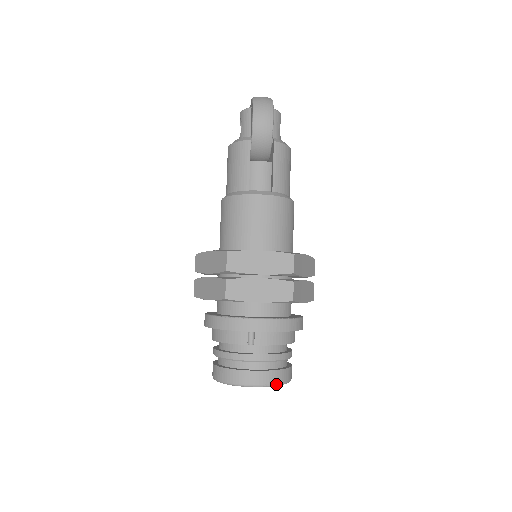
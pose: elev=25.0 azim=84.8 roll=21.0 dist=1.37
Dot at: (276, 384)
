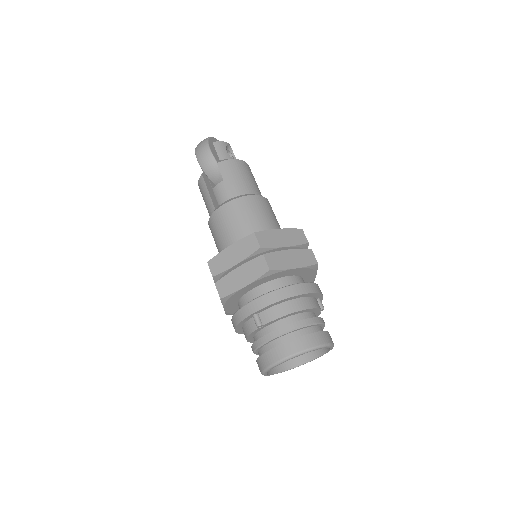
Dot at: (300, 352)
